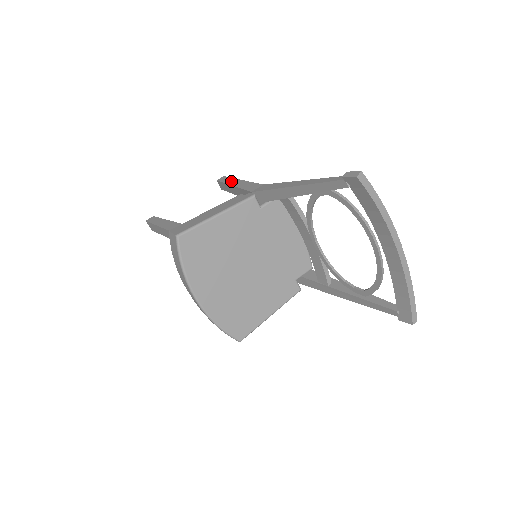
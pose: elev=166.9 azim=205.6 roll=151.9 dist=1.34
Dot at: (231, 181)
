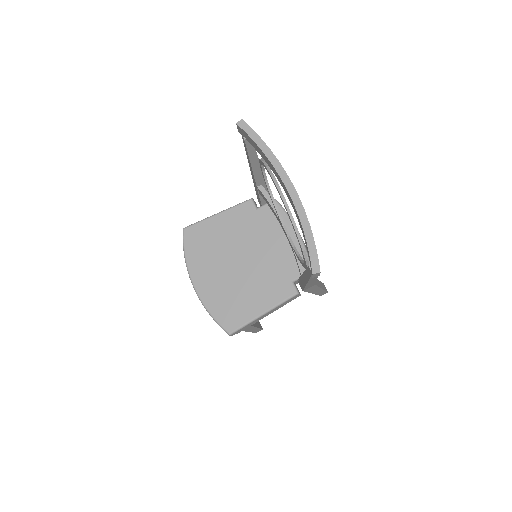
Dot at: occluded
